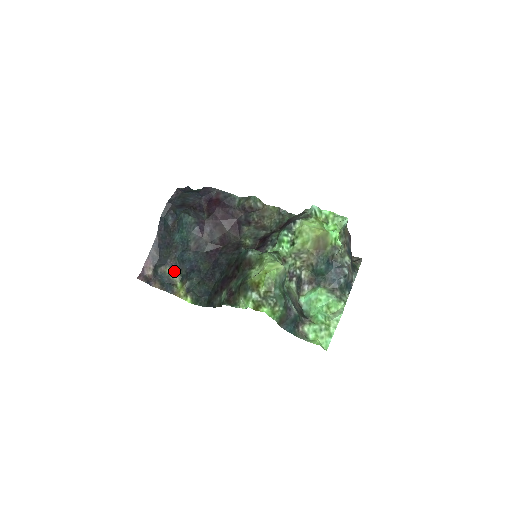
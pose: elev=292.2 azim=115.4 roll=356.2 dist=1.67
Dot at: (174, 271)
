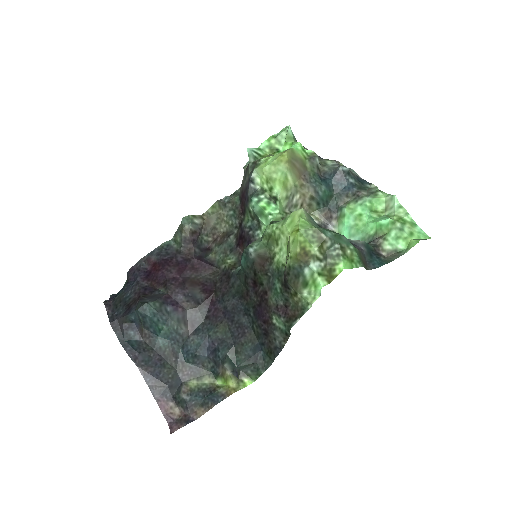
Dot at: (198, 378)
